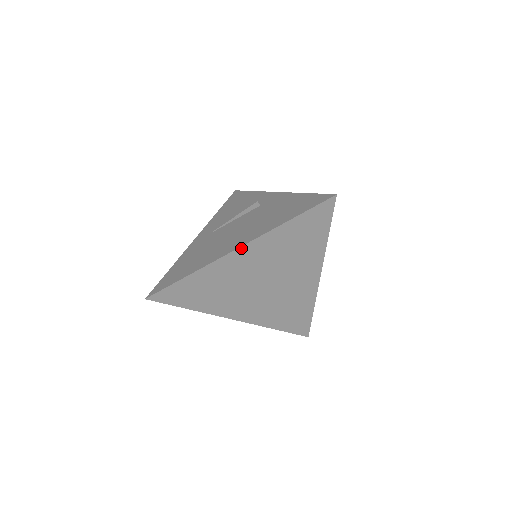
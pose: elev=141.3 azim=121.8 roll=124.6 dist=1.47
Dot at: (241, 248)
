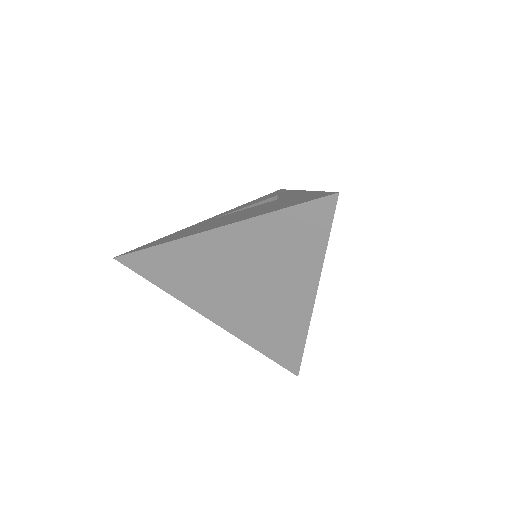
Dot at: (217, 230)
